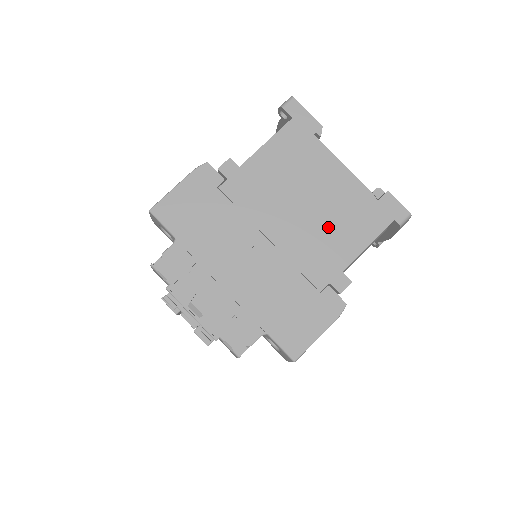
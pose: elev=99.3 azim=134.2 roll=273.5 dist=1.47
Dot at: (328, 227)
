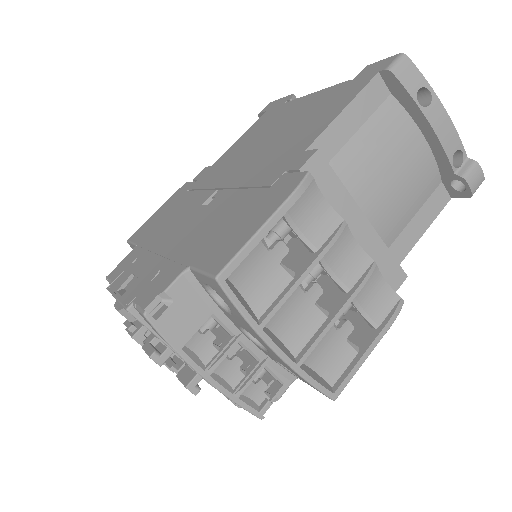
Dot at: (290, 136)
